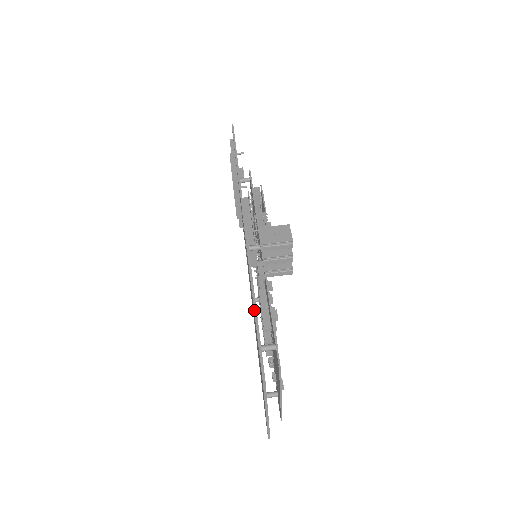
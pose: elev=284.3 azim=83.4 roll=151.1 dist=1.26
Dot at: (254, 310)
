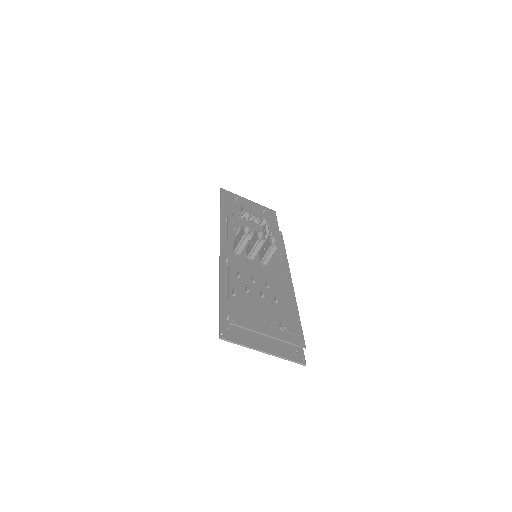
Dot at: (219, 300)
